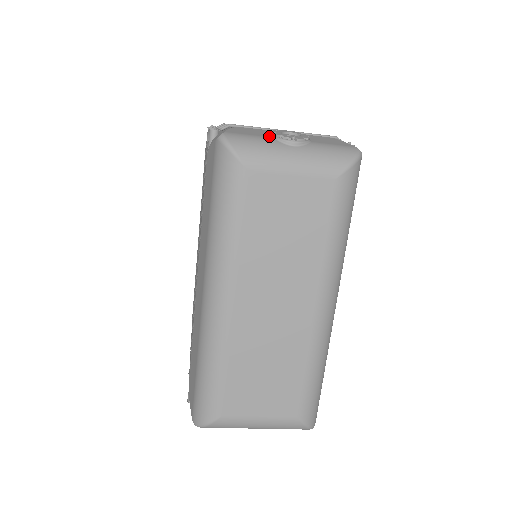
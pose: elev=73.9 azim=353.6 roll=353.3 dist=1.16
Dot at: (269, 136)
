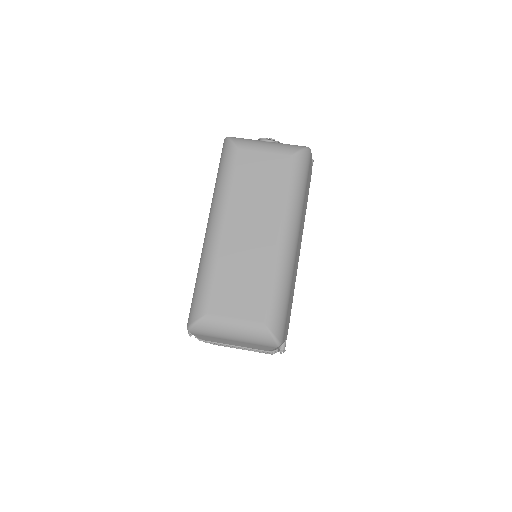
Dot at: occluded
